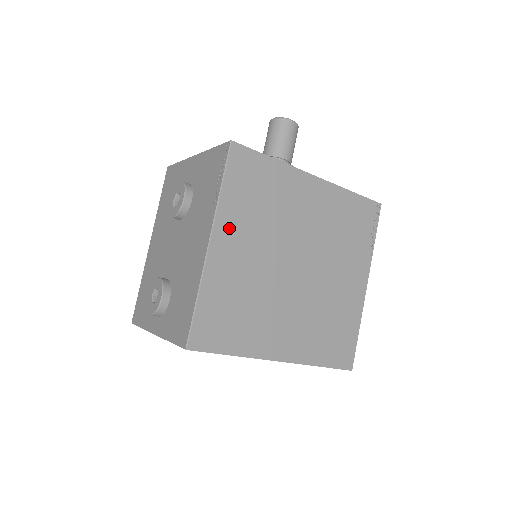
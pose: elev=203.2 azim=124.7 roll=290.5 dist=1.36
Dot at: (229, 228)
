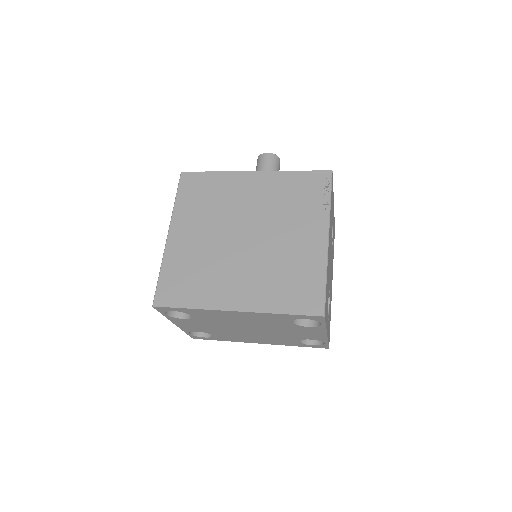
Dot at: (182, 223)
